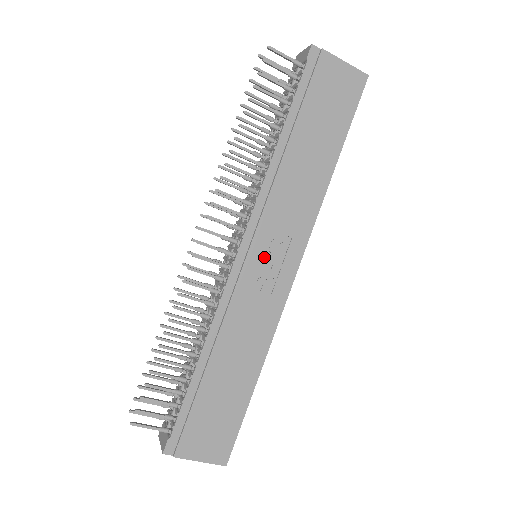
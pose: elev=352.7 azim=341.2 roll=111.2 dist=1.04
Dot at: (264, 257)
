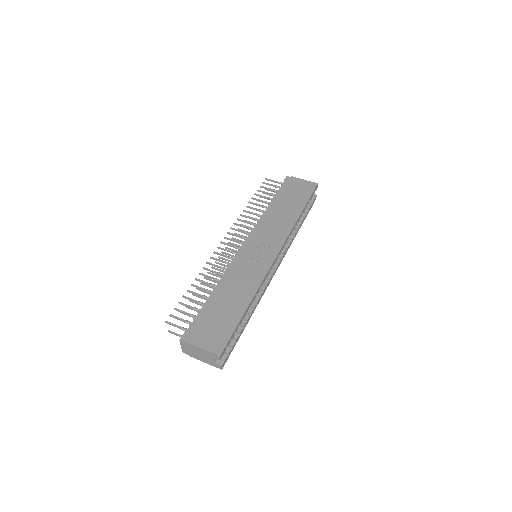
Dot at: (257, 248)
